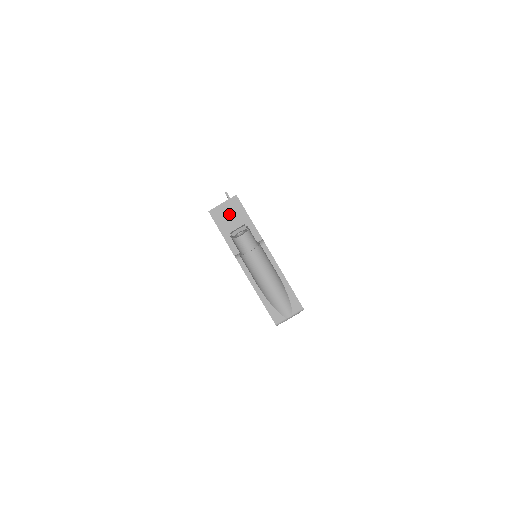
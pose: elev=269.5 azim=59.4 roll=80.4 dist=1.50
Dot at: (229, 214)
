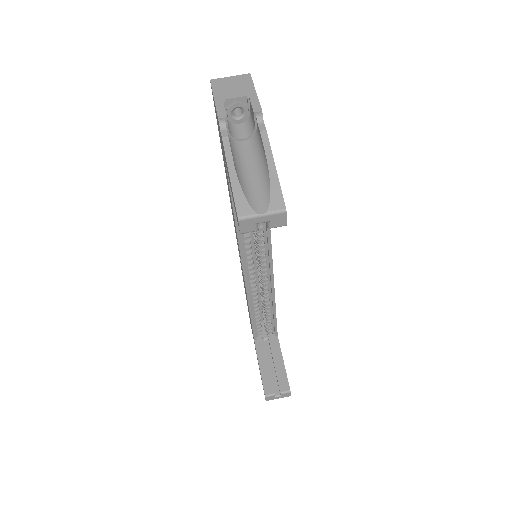
Dot at: (233, 85)
